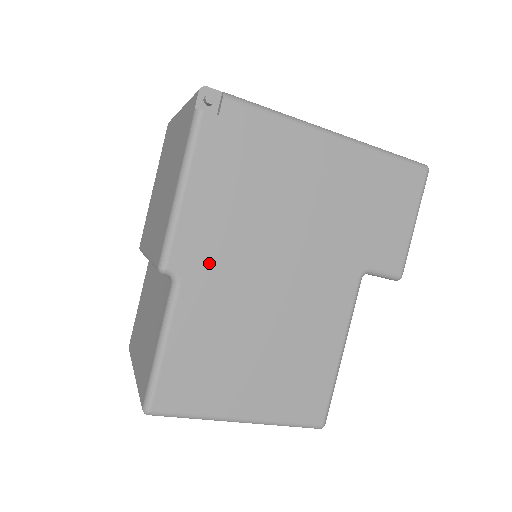
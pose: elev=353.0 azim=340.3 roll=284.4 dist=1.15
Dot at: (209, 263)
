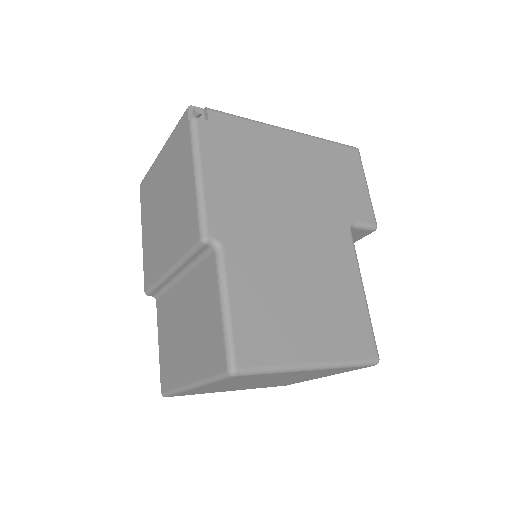
Dot at: (239, 229)
